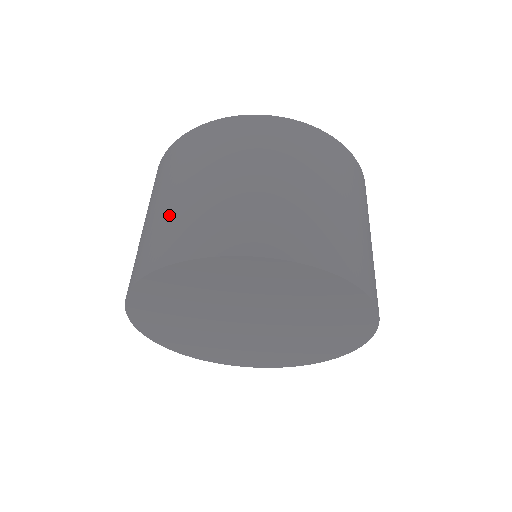
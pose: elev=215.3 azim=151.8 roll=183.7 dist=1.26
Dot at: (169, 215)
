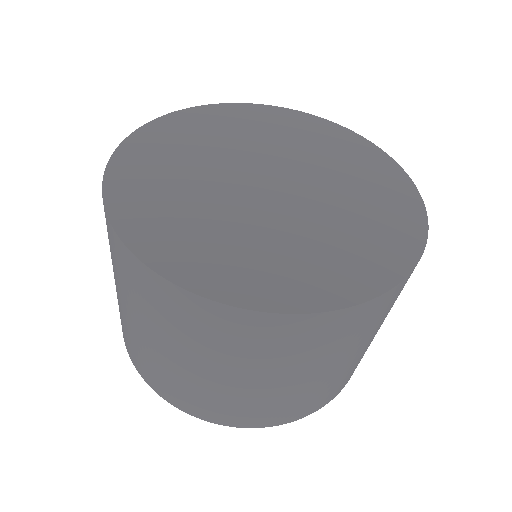
Dot at: occluded
